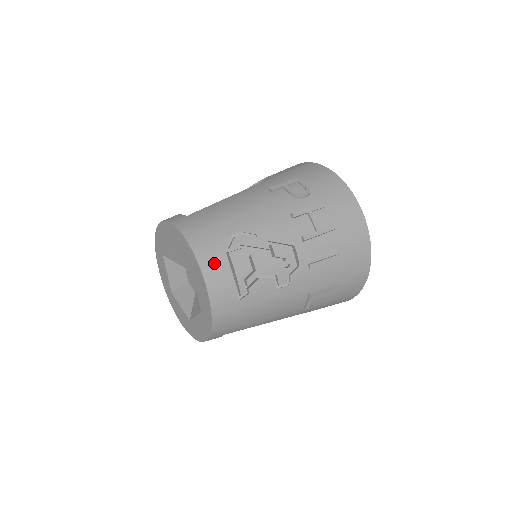
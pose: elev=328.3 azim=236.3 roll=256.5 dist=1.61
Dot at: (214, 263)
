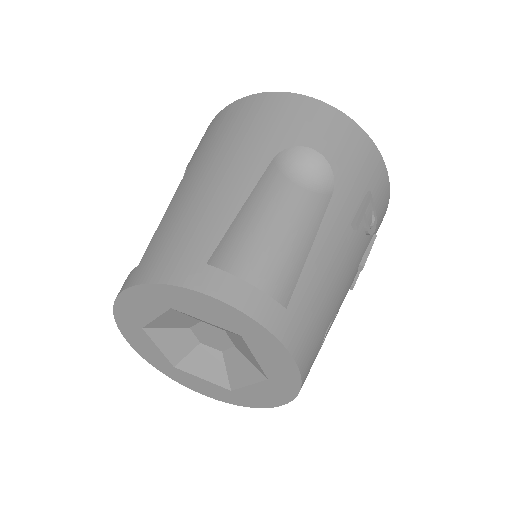
Dot at: occluded
